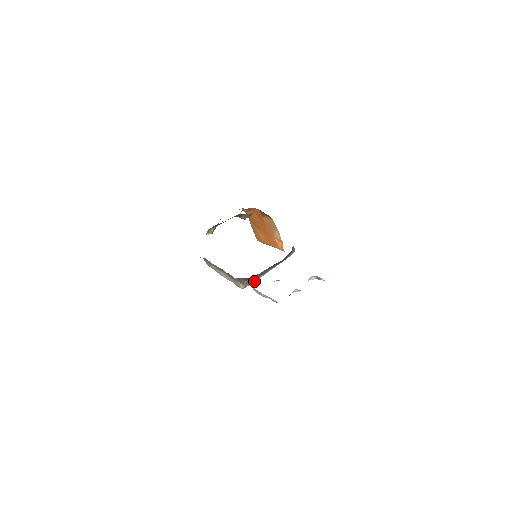
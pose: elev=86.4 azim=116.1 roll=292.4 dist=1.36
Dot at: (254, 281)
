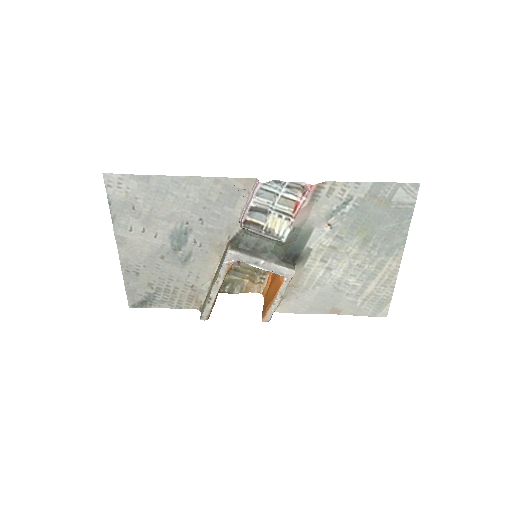
Dot at: (242, 255)
